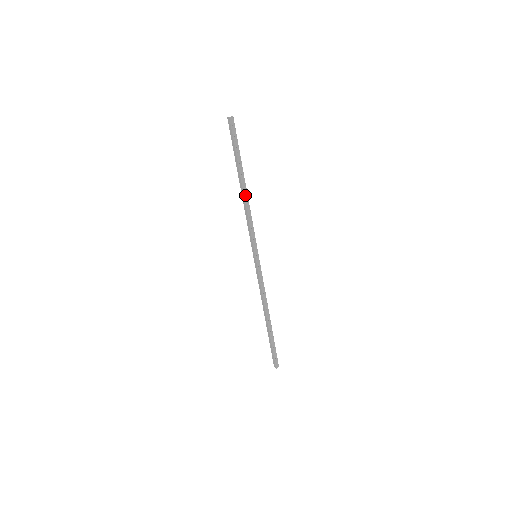
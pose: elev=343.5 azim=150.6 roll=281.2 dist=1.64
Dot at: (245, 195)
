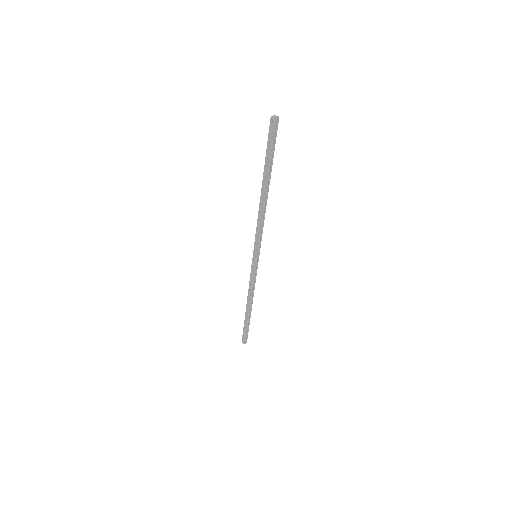
Dot at: (265, 200)
